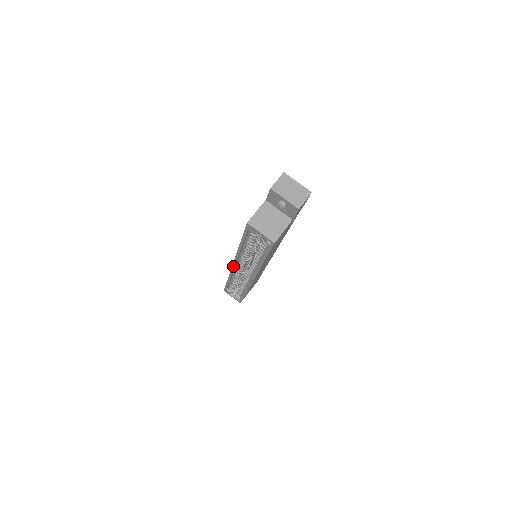
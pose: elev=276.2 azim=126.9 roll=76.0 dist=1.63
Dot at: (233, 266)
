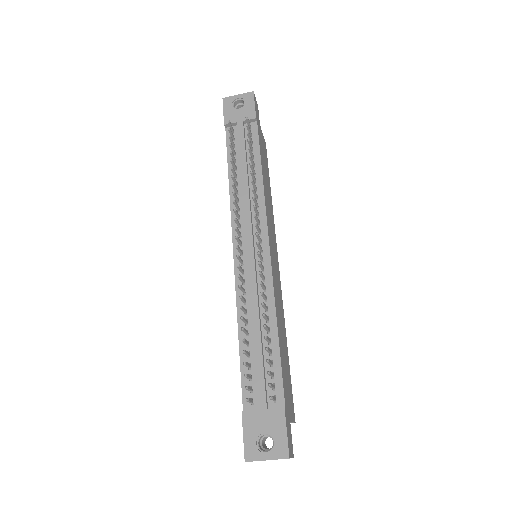
Dot at: occluded
